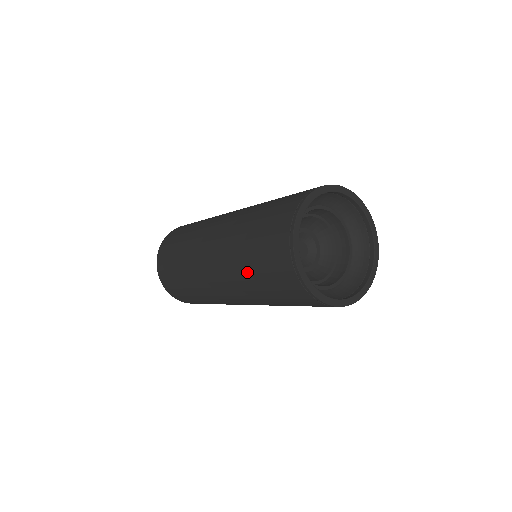
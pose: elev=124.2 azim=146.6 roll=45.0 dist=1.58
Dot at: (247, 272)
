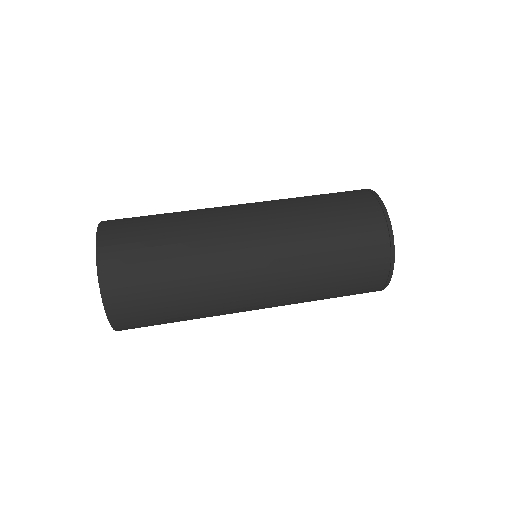
Dot at: occluded
